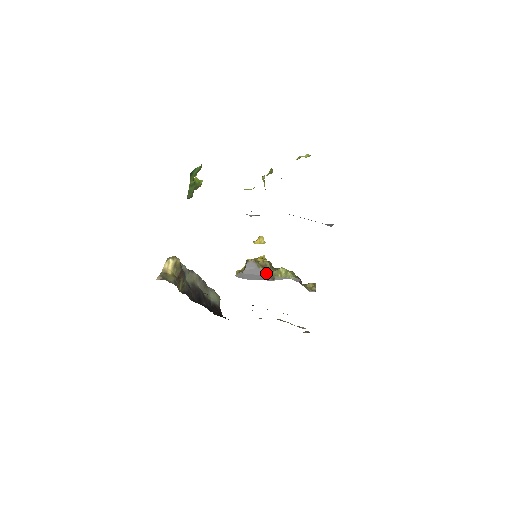
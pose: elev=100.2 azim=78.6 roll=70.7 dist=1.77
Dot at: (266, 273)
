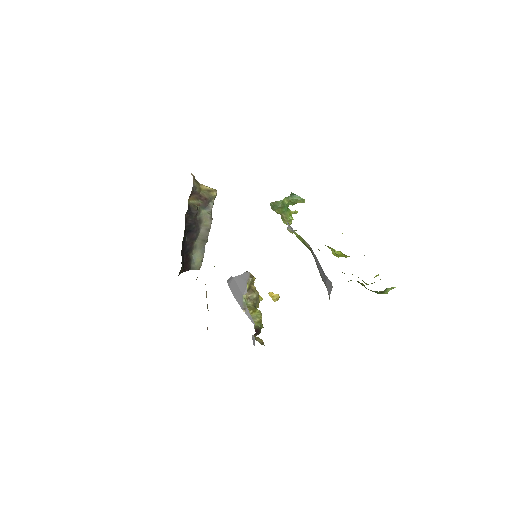
Dot at: (246, 294)
